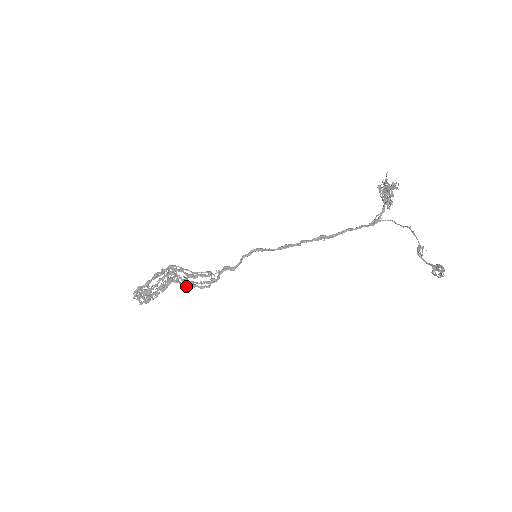
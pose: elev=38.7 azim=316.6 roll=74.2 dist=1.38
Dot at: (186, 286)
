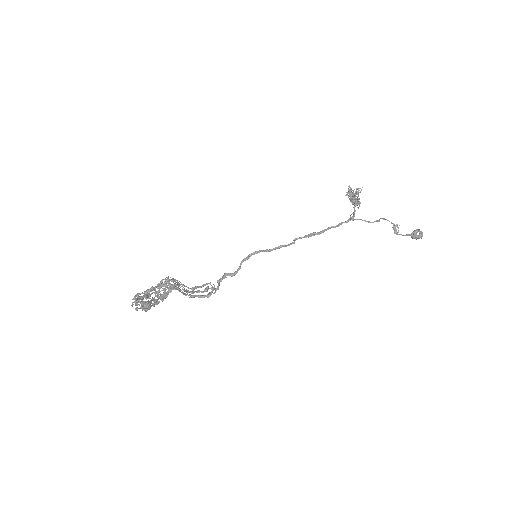
Dot at: (187, 294)
